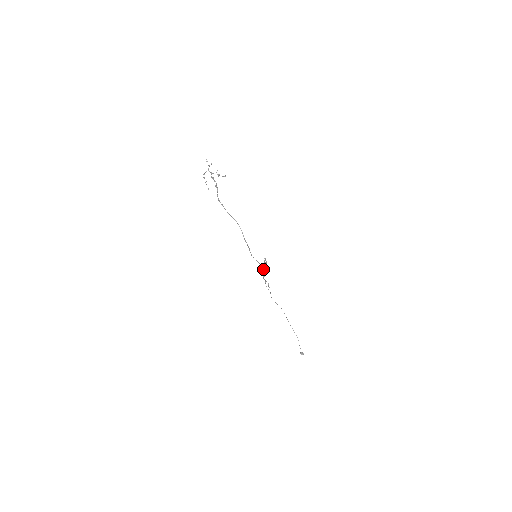
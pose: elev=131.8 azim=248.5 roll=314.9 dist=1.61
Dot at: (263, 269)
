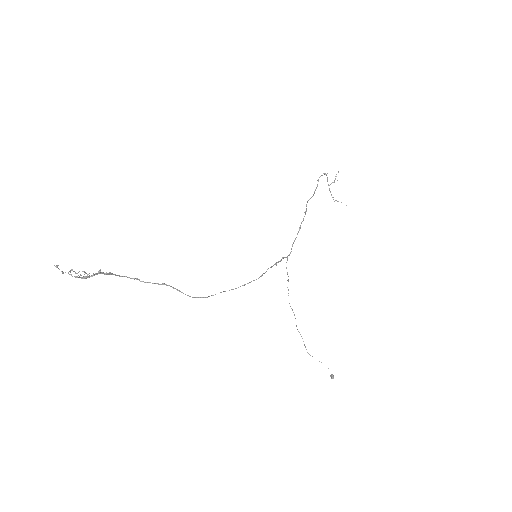
Dot at: (277, 262)
